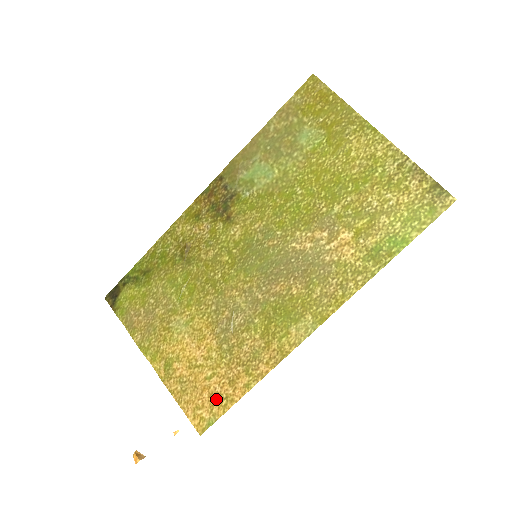
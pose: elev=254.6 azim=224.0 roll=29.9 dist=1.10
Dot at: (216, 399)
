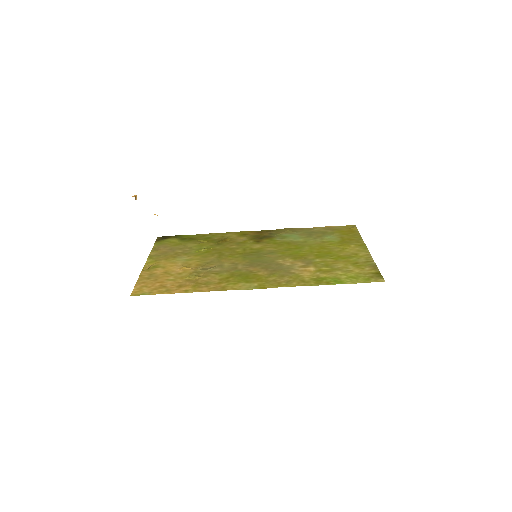
Dot at: (161, 288)
